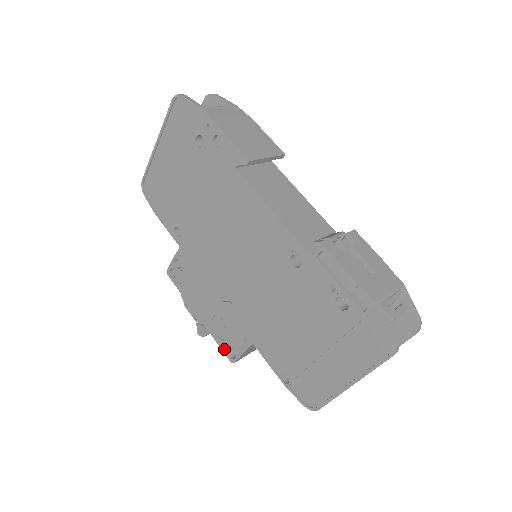
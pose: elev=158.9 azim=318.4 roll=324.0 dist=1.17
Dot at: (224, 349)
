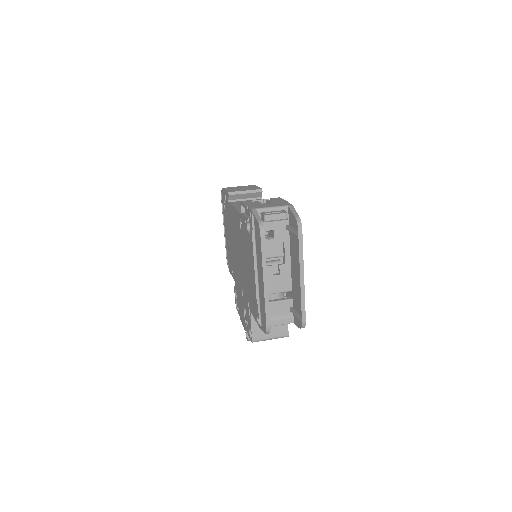
Dot at: (249, 335)
